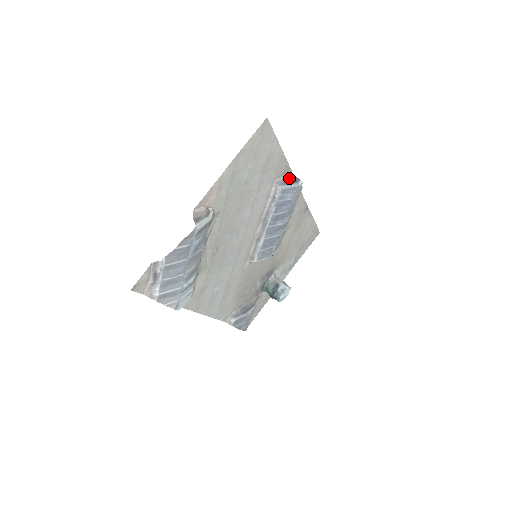
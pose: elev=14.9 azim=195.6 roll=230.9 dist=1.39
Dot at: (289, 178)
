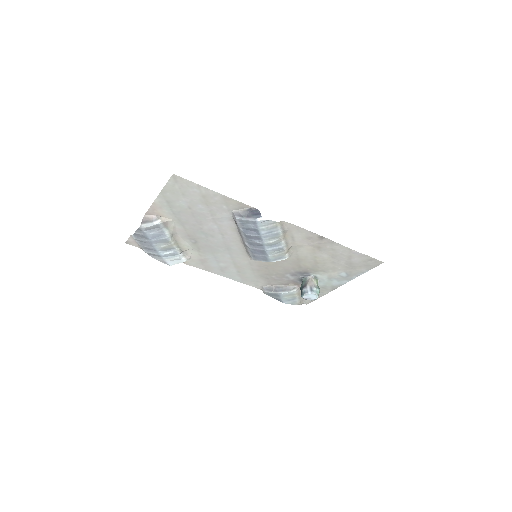
Dot at: (249, 212)
